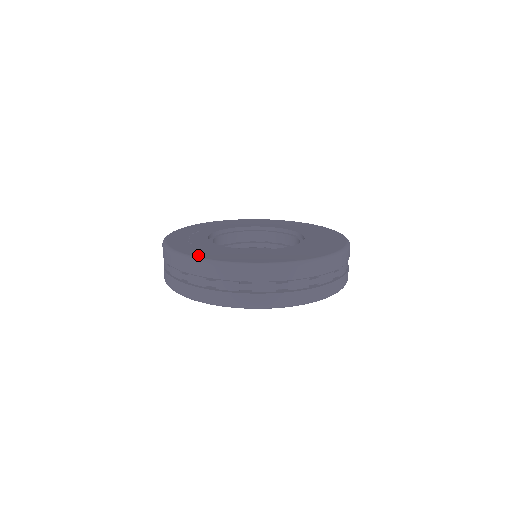
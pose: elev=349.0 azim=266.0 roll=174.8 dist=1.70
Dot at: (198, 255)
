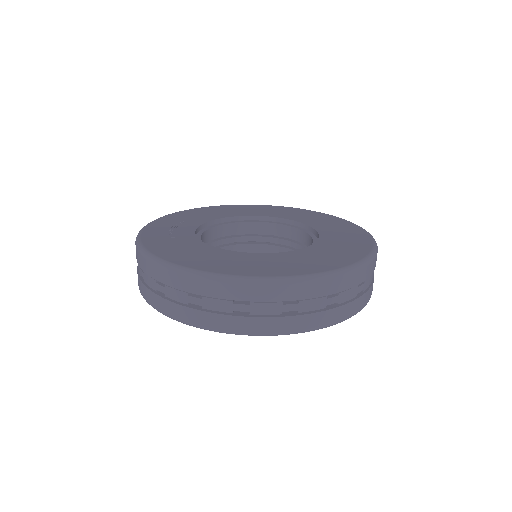
Dot at: (179, 261)
